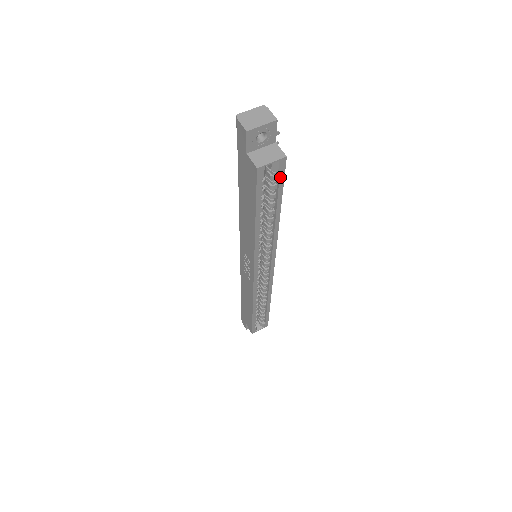
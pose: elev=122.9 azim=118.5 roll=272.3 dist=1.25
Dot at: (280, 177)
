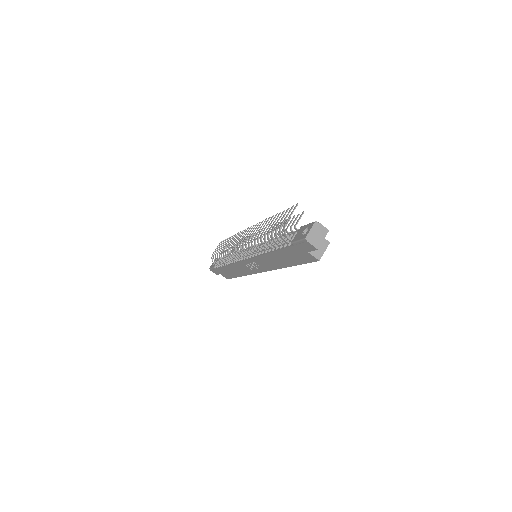
Dot at: occluded
